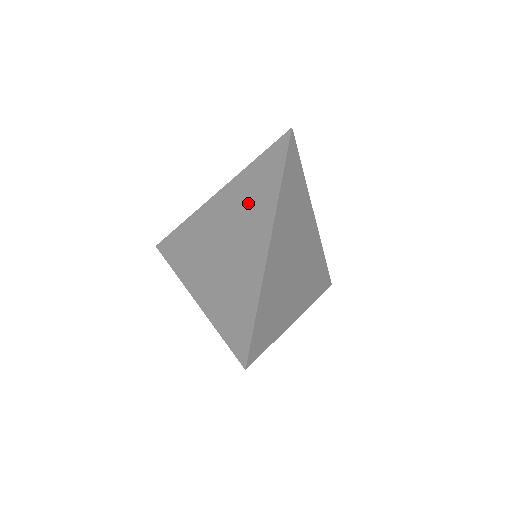
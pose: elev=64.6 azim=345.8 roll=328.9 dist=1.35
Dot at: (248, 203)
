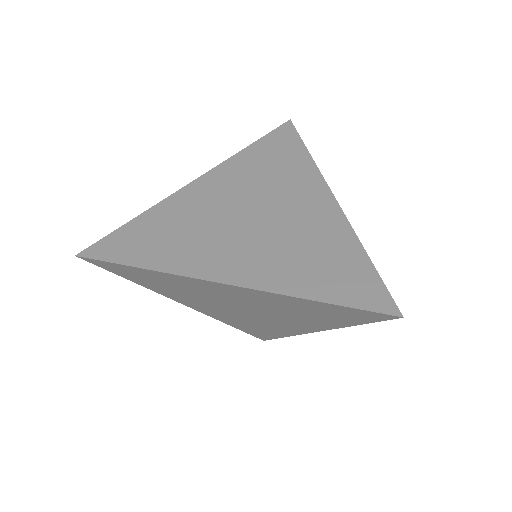
Dot at: (270, 175)
